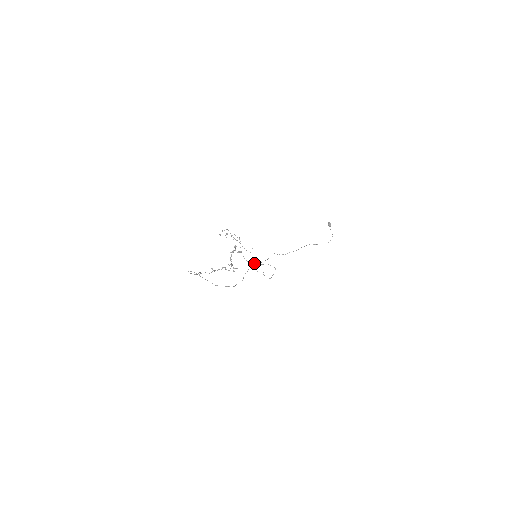
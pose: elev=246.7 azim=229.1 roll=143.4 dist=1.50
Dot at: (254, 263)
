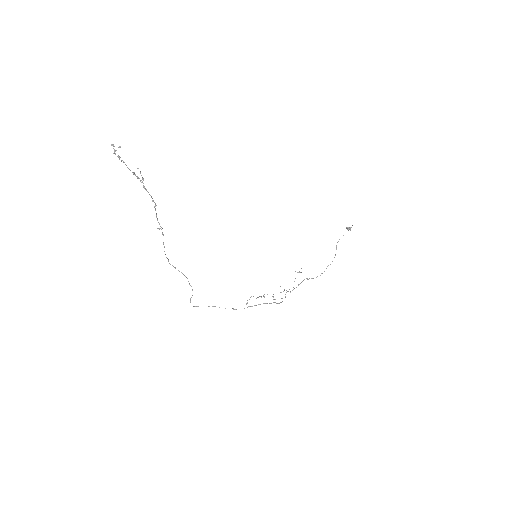
Dot at: occluded
